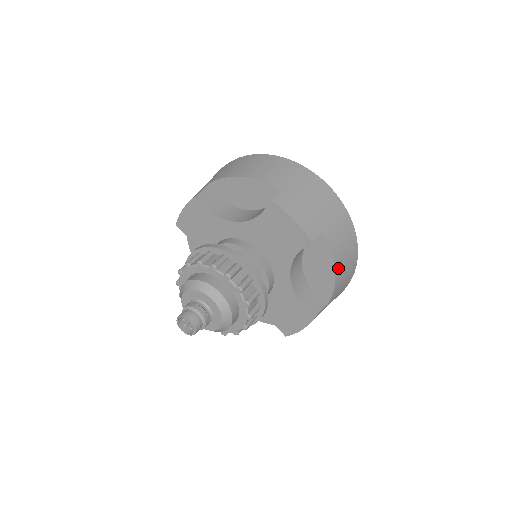
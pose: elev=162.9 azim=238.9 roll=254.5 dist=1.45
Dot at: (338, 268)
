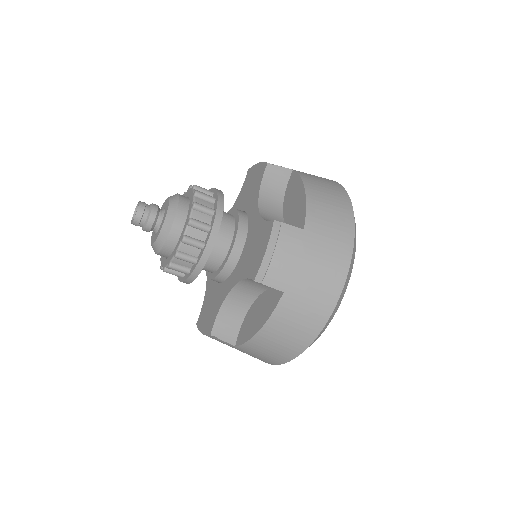
Dot at: (265, 333)
